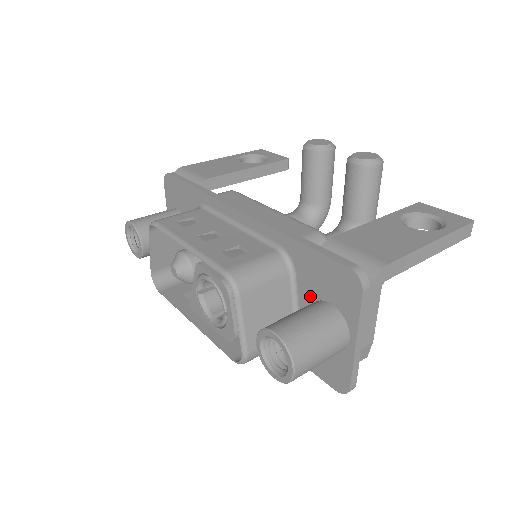
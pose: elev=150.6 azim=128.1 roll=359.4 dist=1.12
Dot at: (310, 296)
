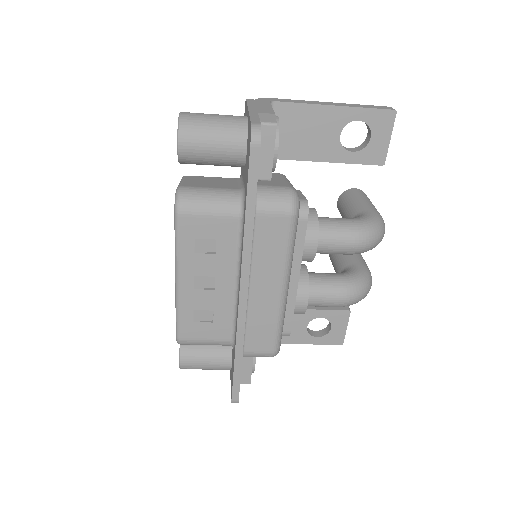
Dot at: occluded
